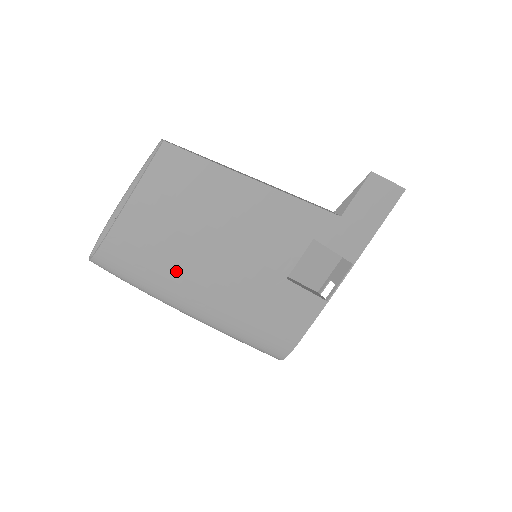
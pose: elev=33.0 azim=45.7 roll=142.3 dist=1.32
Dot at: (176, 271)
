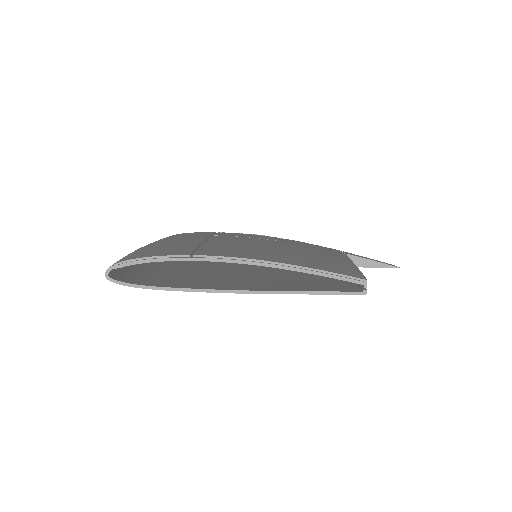
Dot at: occluded
